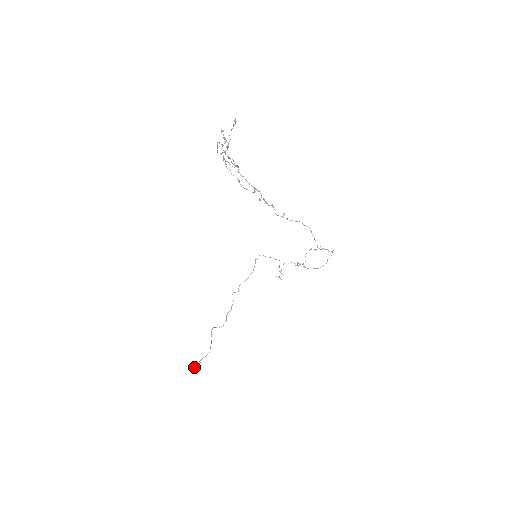
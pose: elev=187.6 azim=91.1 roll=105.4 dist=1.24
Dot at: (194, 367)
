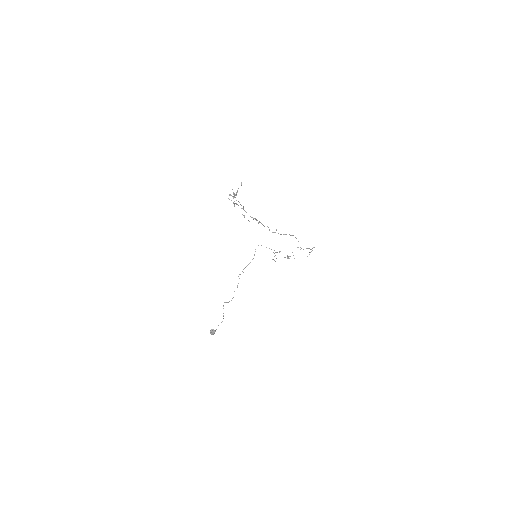
Dot at: (212, 333)
